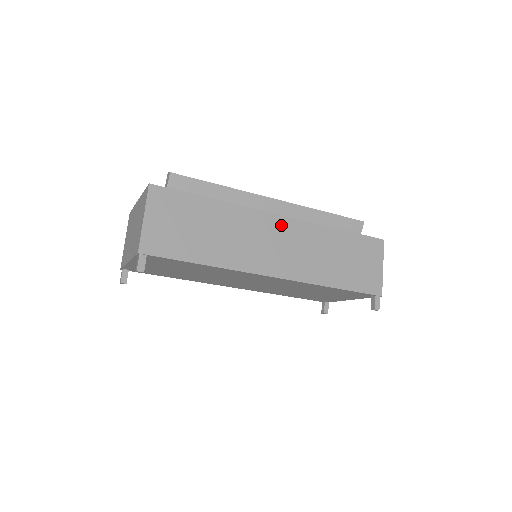
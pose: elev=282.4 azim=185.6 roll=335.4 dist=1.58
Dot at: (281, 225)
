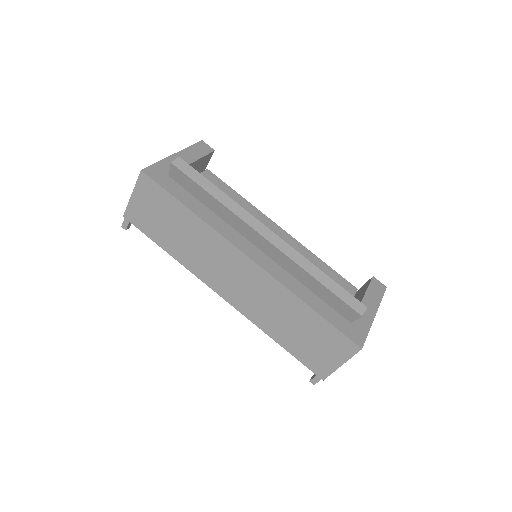
Dot at: (246, 266)
